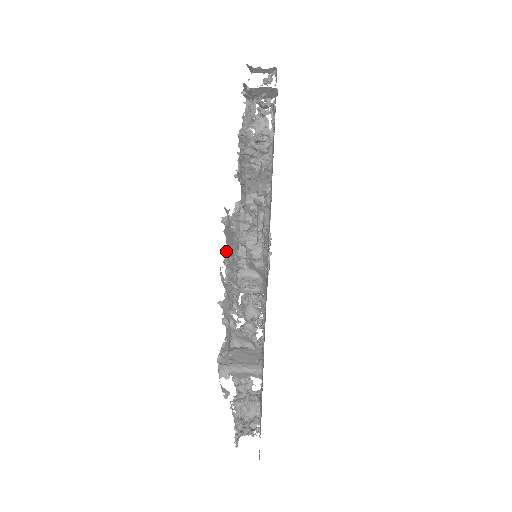
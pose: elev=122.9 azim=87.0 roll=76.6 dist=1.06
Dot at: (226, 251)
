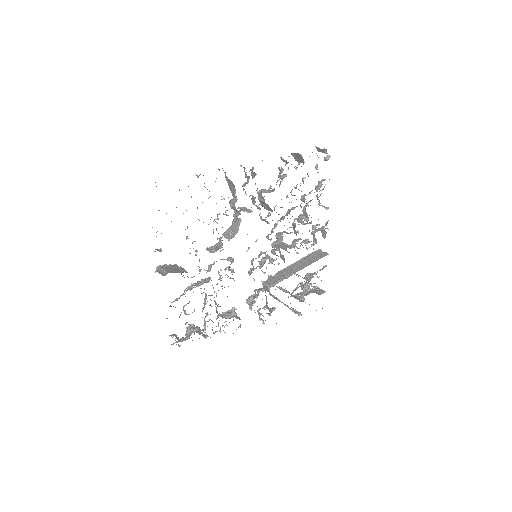
Dot at: occluded
